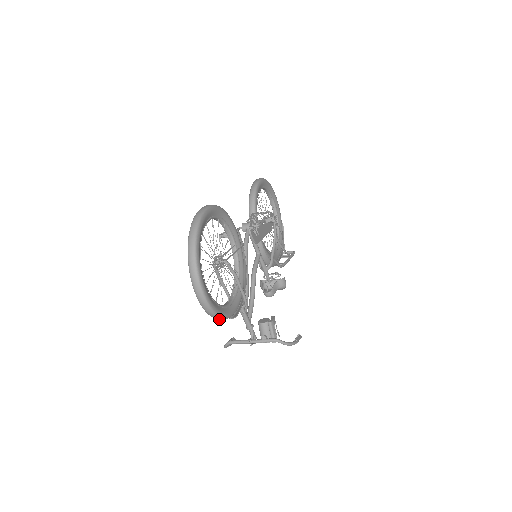
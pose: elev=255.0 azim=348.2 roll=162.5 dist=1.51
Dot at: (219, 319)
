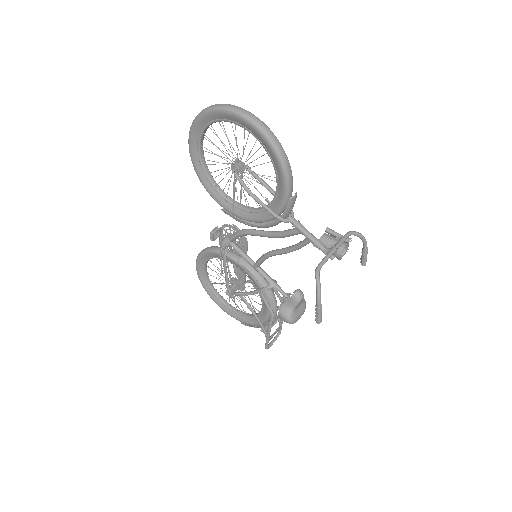
Dot at: (286, 162)
